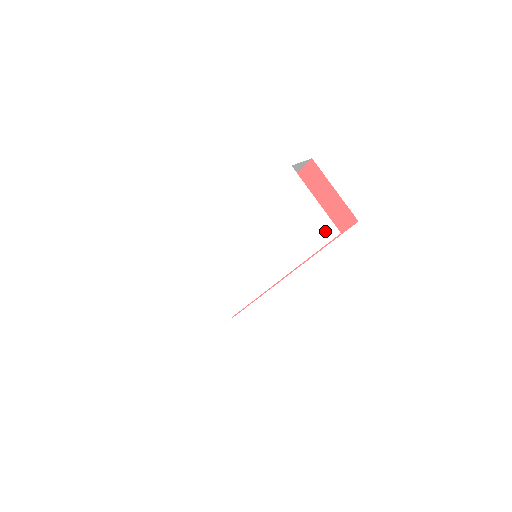
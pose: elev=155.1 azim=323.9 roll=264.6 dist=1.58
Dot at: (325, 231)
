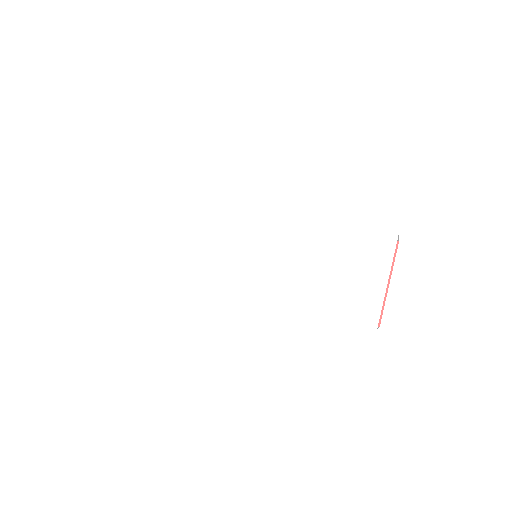
Dot at: (364, 312)
